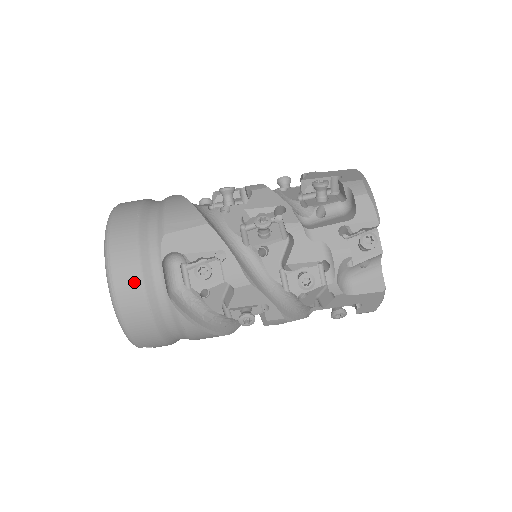
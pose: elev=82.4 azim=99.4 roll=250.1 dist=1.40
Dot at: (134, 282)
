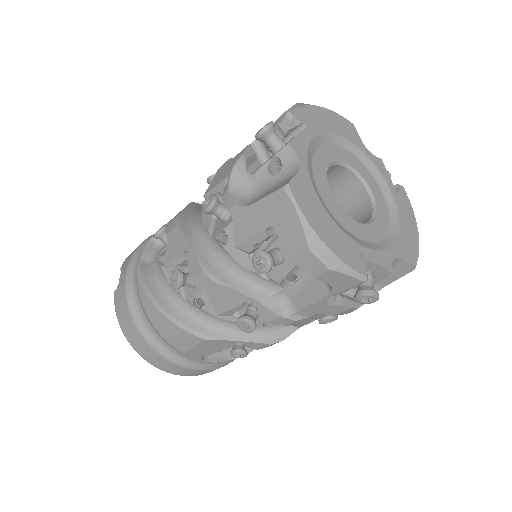
Dot at: (202, 372)
